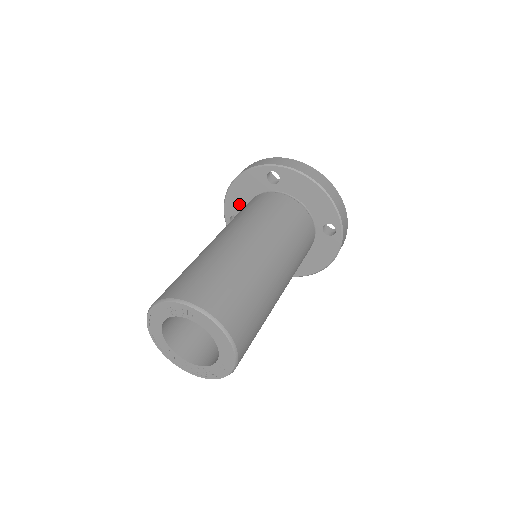
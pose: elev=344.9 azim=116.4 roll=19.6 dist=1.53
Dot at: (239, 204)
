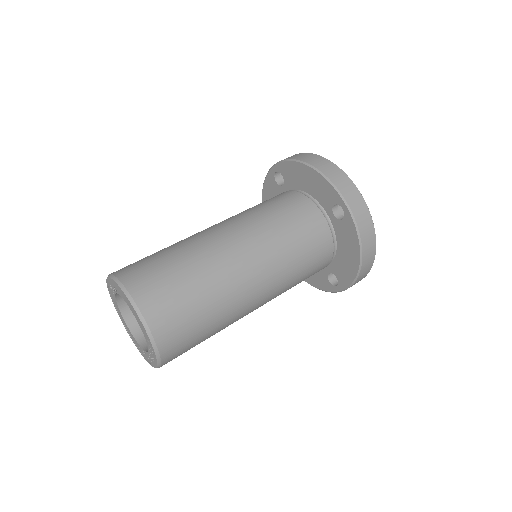
Dot at: occluded
